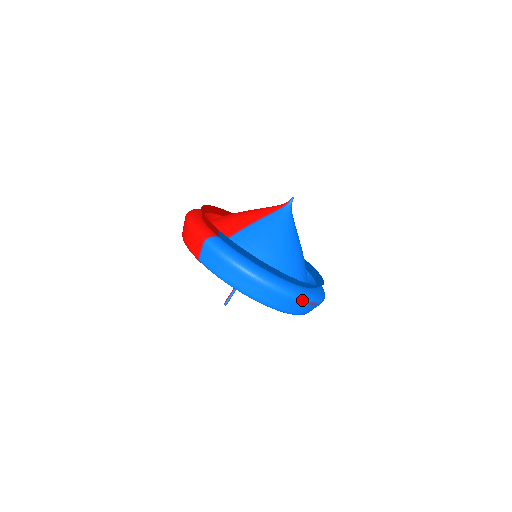
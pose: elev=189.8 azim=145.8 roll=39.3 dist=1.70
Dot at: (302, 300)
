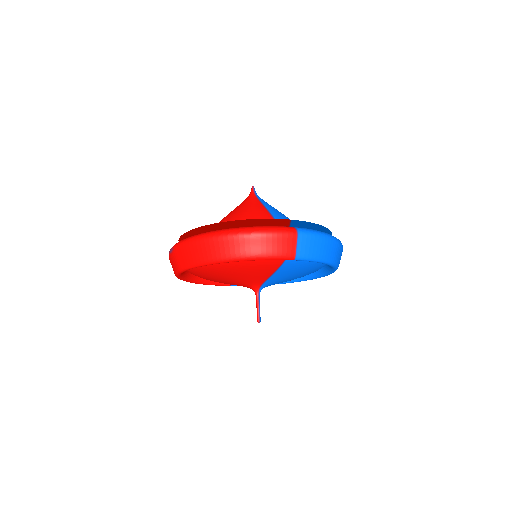
Dot at: occluded
